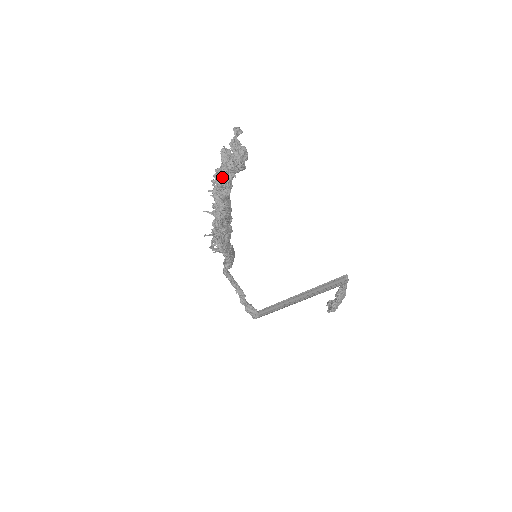
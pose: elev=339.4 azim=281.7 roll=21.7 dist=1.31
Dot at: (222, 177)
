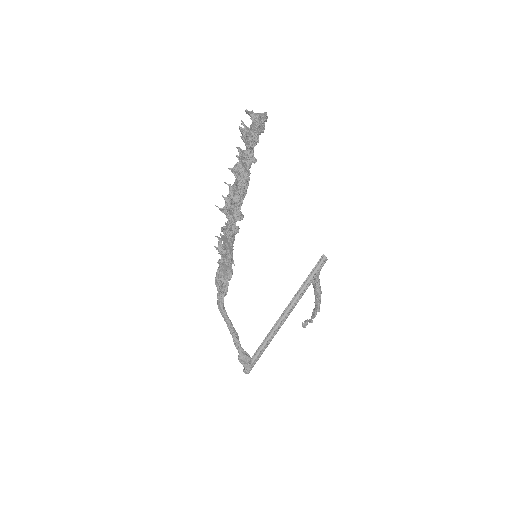
Dot at: (255, 133)
